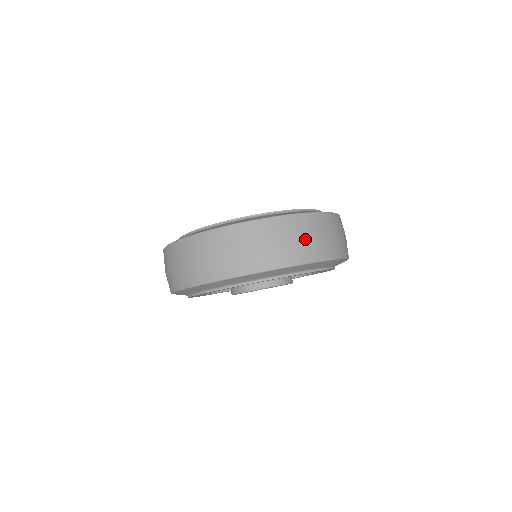
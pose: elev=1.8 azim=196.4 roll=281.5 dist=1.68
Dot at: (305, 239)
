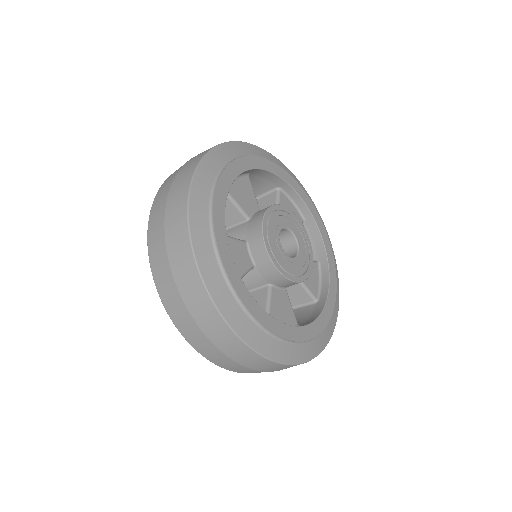
Dot at: occluded
